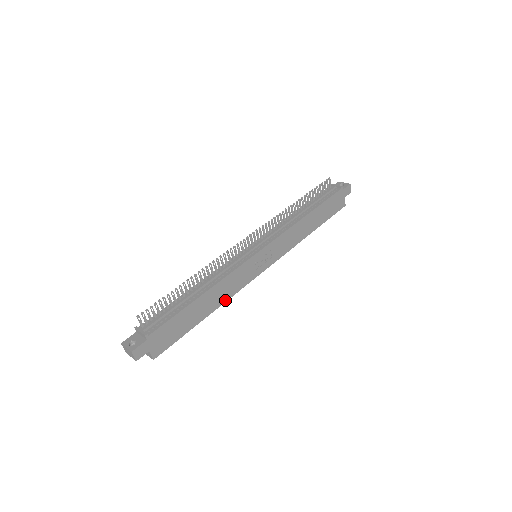
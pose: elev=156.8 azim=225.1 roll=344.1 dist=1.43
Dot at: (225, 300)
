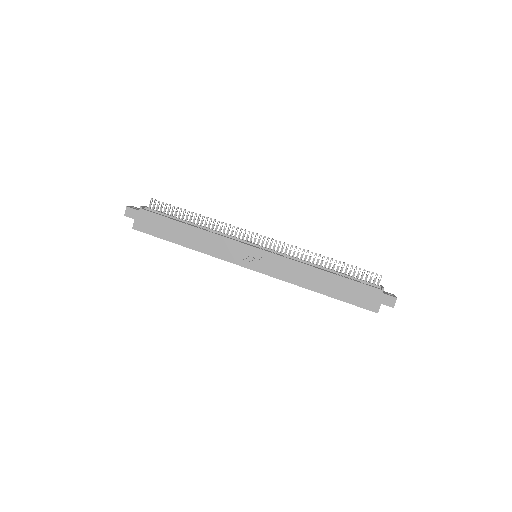
Dot at: (204, 251)
